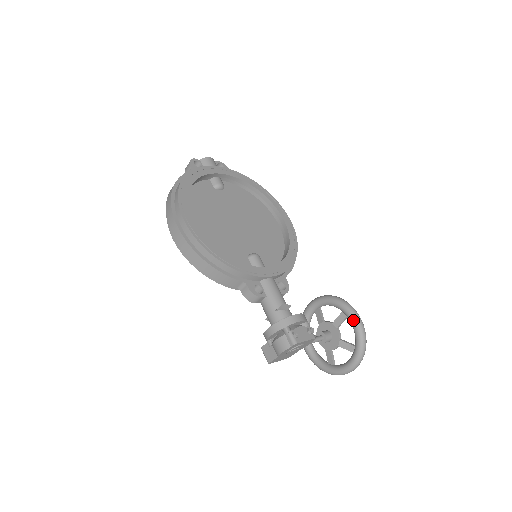
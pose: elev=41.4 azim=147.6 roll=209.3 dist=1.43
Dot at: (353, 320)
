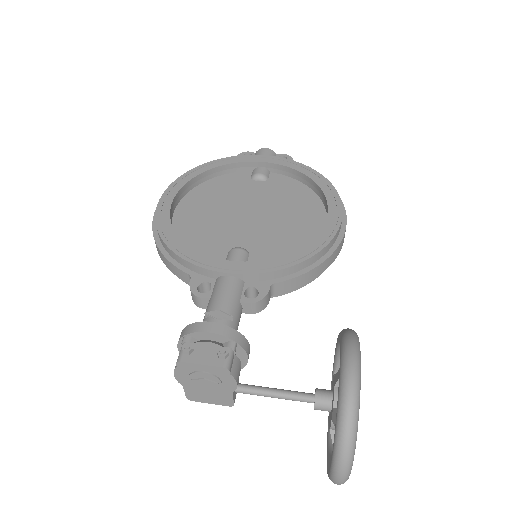
Dot at: (339, 368)
